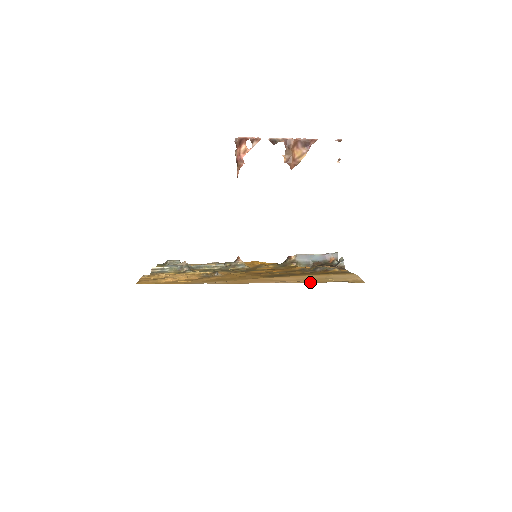
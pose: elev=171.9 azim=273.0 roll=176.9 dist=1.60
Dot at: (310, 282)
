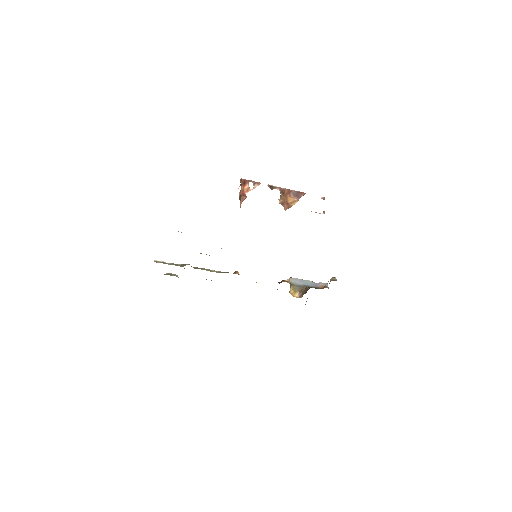
Dot at: occluded
